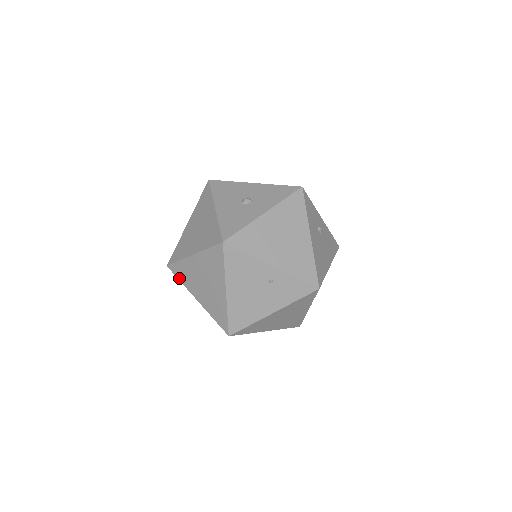
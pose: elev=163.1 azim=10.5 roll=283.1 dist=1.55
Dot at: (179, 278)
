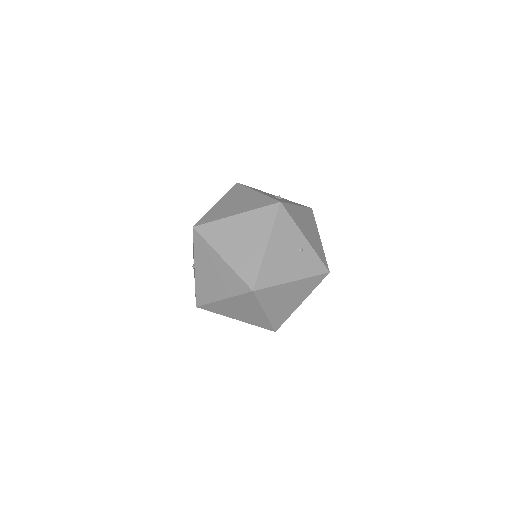
Dot at: (206, 238)
